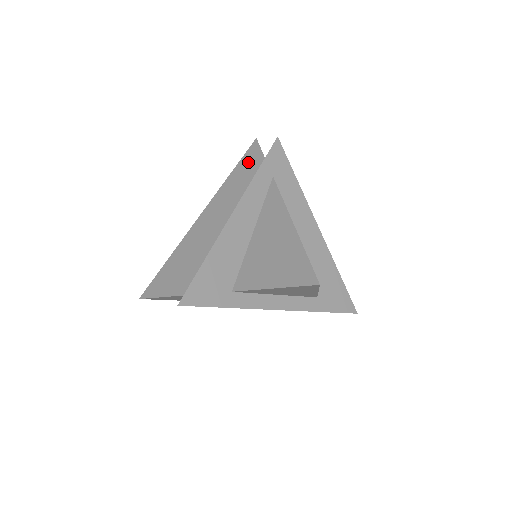
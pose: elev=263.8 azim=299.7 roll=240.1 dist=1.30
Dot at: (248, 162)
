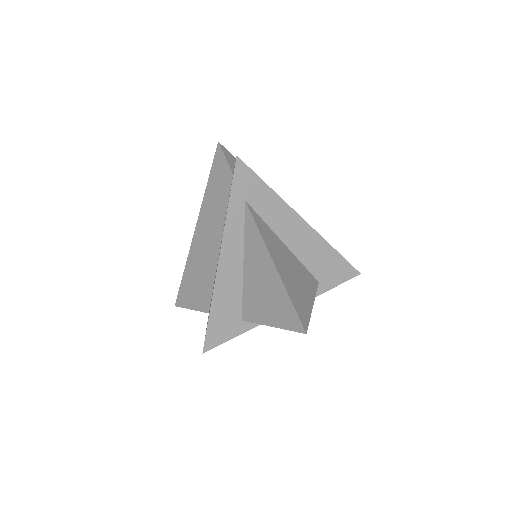
Dot at: (219, 174)
